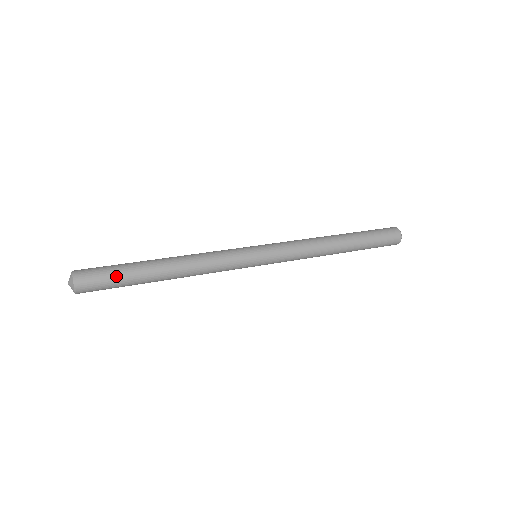
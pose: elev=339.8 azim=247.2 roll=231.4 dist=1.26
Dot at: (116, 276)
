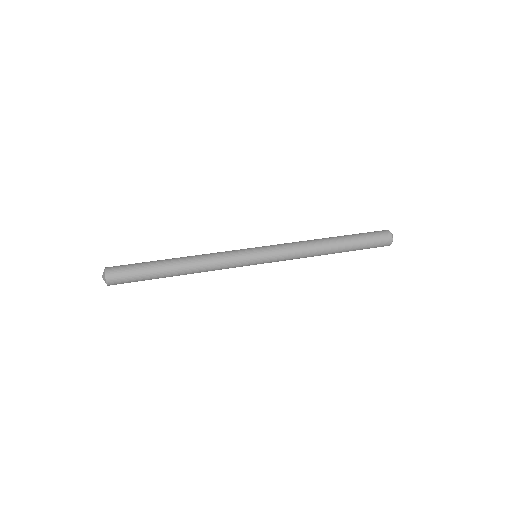
Dot at: (137, 267)
